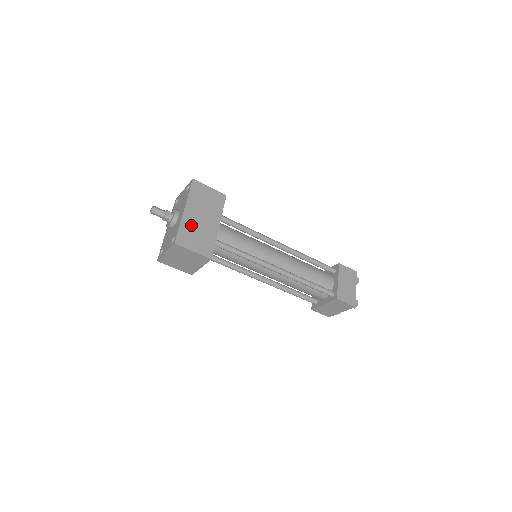
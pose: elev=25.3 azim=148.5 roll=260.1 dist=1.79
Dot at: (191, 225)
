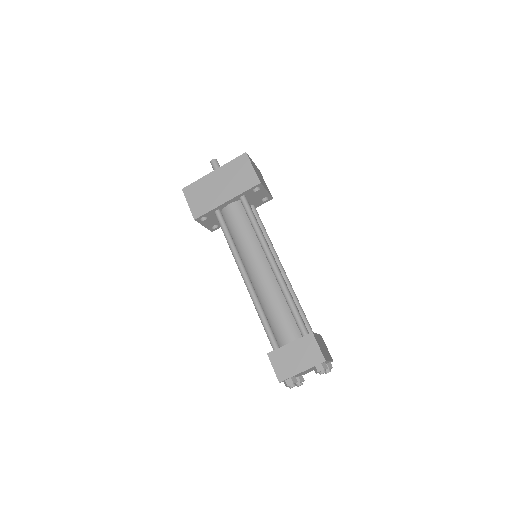
Dot at: (206, 185)
